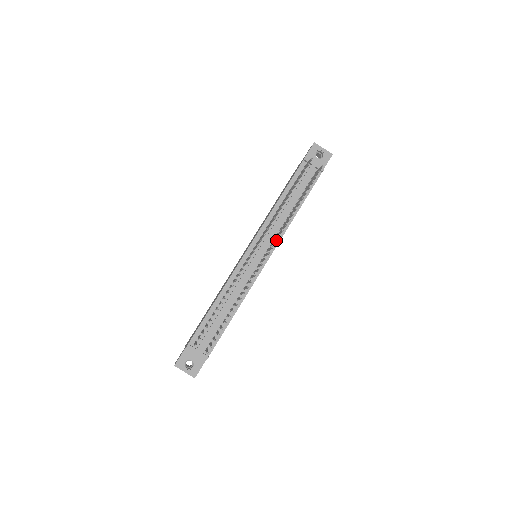
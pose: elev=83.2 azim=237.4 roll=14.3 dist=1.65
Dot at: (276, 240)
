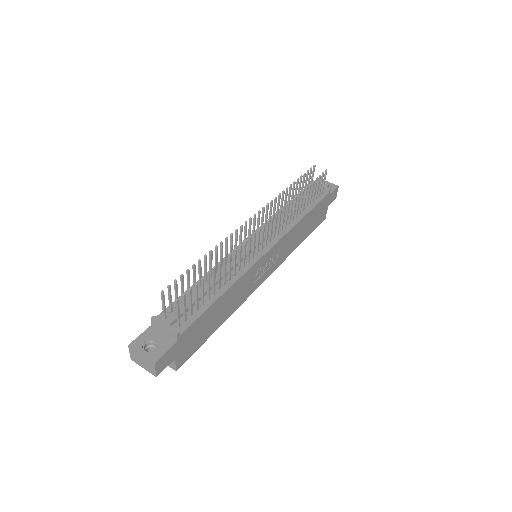
Dot at: (279, 235)
